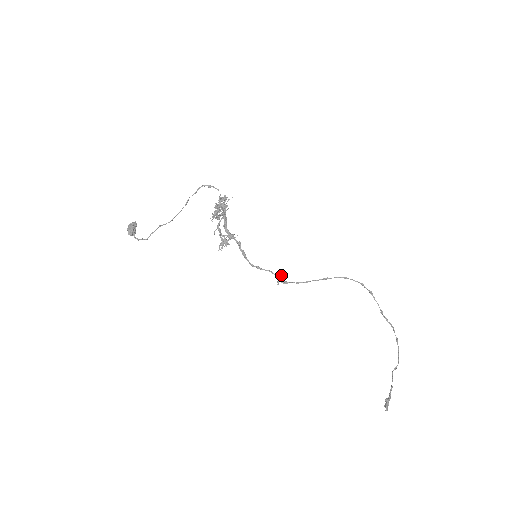
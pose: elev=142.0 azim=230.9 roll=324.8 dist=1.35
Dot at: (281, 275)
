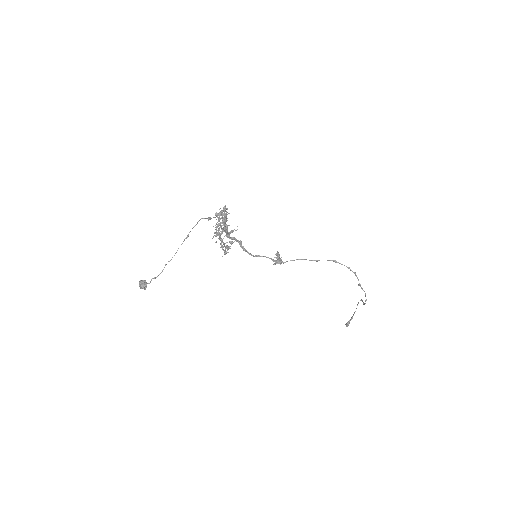
Dot at: (278, 256)
